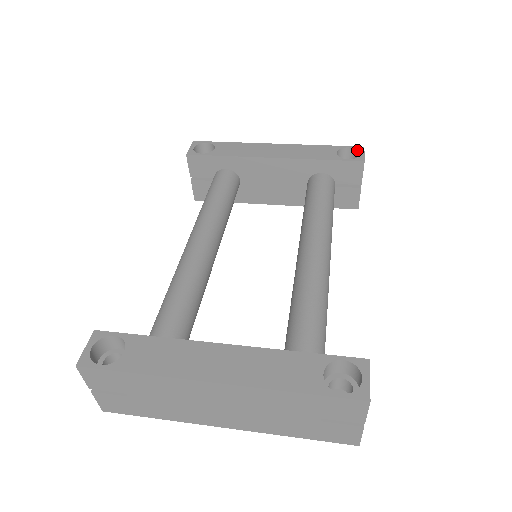
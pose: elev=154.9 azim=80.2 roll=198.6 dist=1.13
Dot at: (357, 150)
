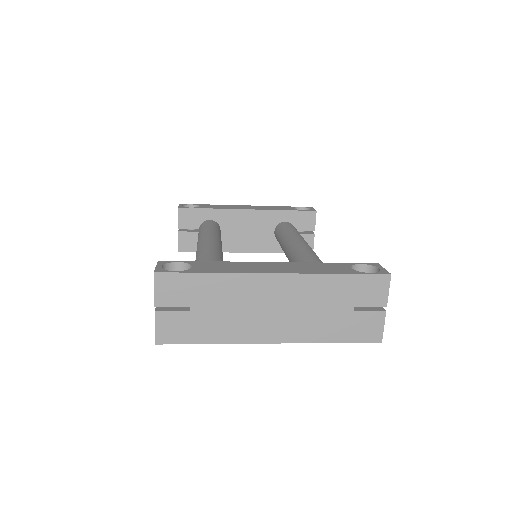
Dot at: (308, 208)
